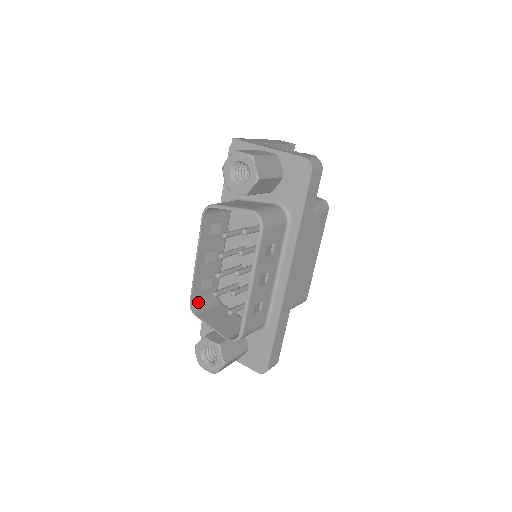
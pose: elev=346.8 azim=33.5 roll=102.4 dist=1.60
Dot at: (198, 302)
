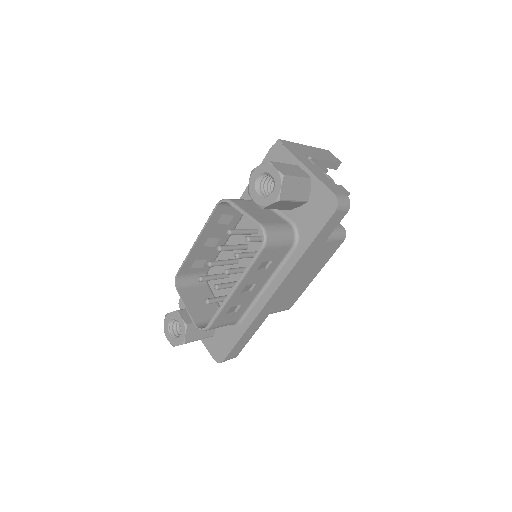
Dot at: (184, 277)
